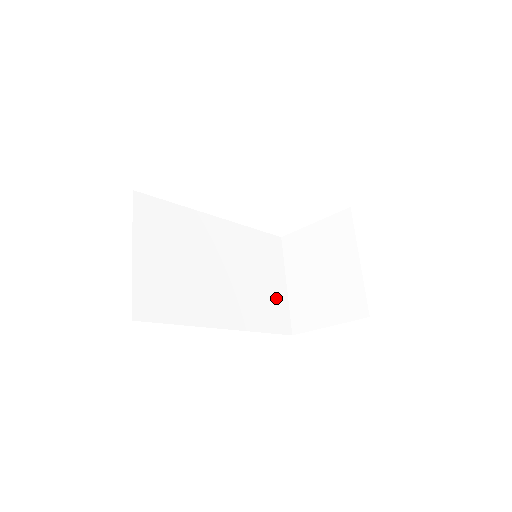
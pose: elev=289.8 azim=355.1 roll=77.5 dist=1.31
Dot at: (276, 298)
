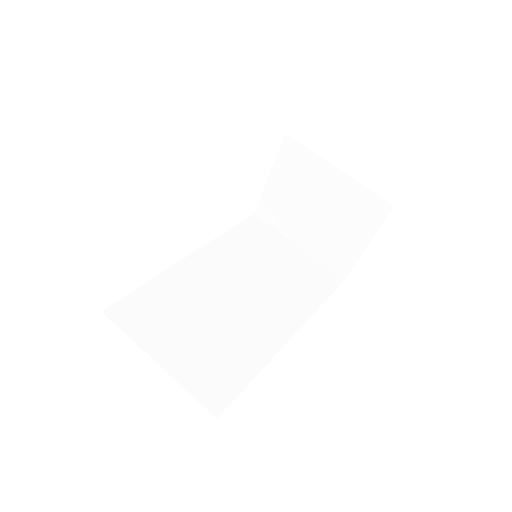
Dot at: (301, 266)
